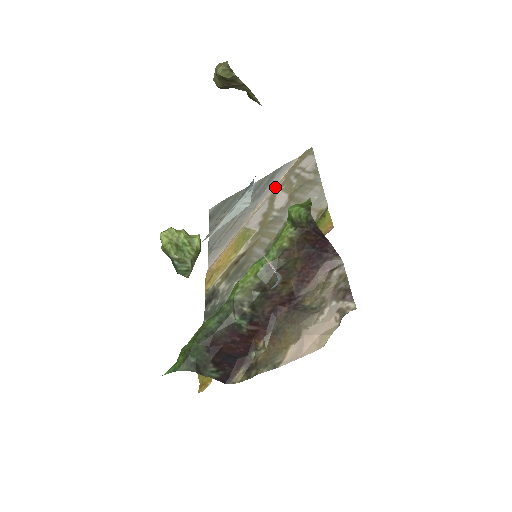
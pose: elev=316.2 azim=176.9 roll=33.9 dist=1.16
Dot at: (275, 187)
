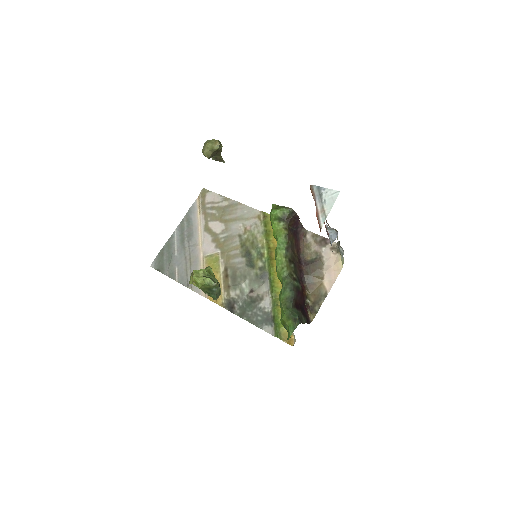
Dot at: (200, 223)
